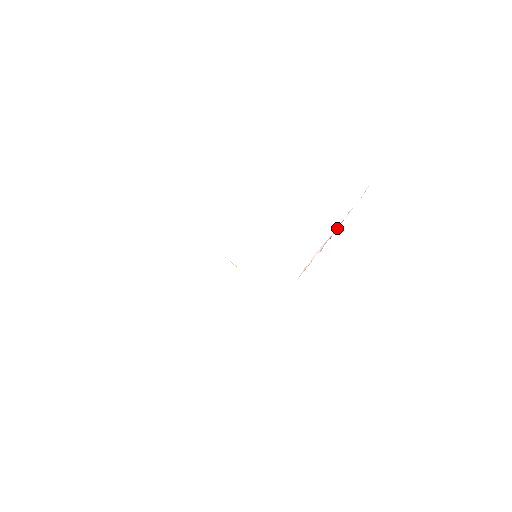
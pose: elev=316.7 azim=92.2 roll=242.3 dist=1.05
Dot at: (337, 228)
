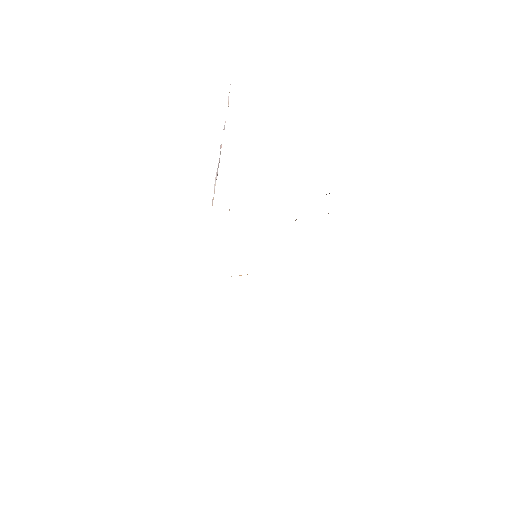
Dot at: occluded
